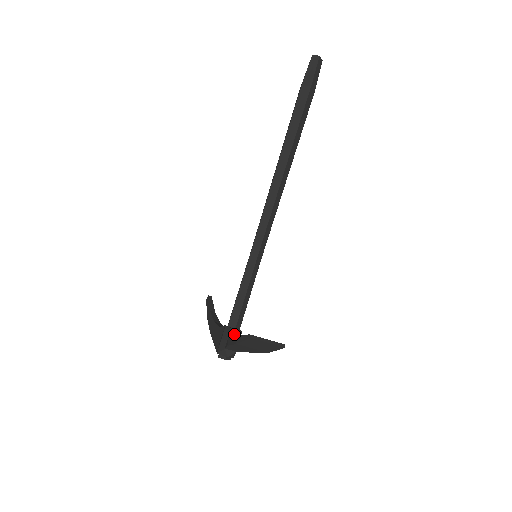
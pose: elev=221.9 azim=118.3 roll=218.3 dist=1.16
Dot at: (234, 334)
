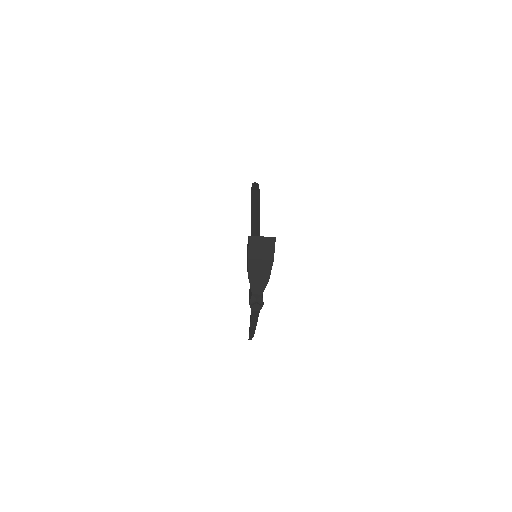
Dot at: occluded
